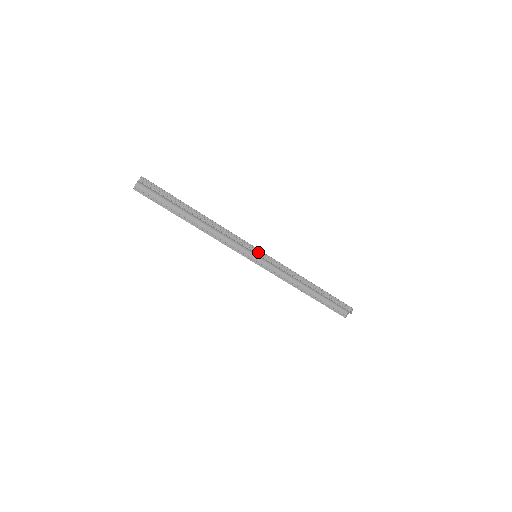
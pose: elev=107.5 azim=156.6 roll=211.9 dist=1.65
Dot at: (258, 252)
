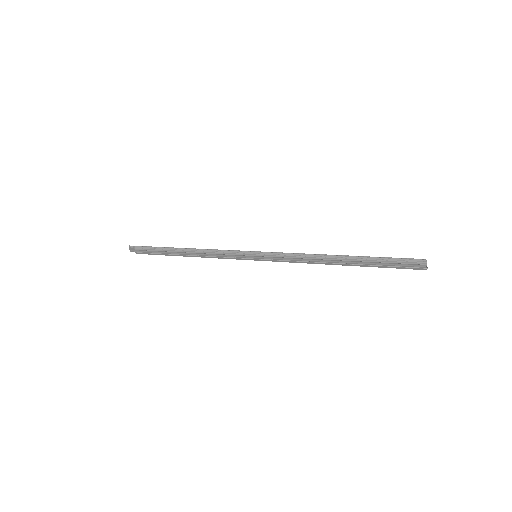
Dot at: (254, 252)
